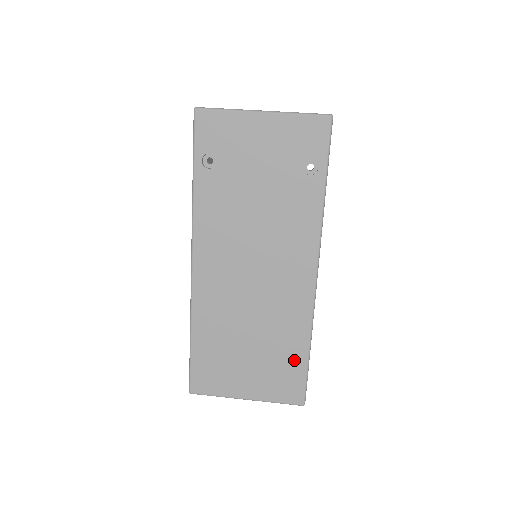
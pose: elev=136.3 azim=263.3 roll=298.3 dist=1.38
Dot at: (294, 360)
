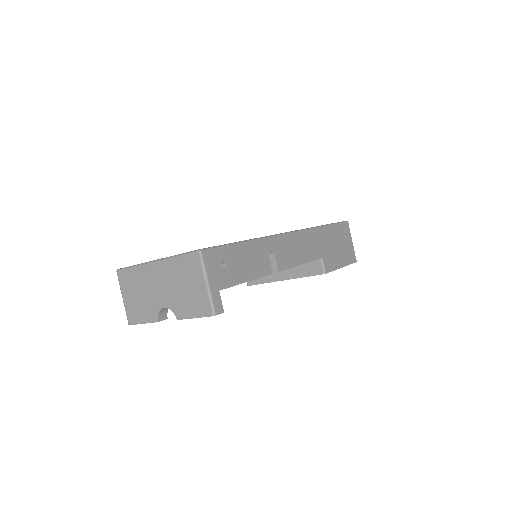
Dot at: occluded
